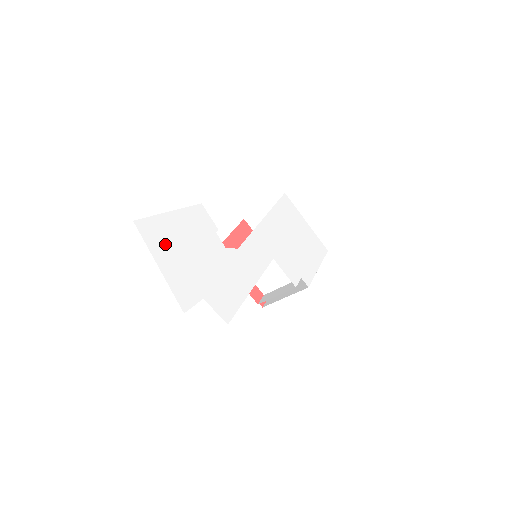
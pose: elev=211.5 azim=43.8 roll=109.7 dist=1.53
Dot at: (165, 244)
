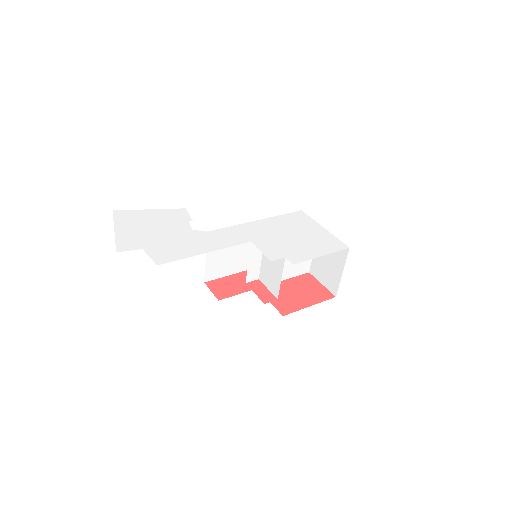
Dot at: (131, 222)
